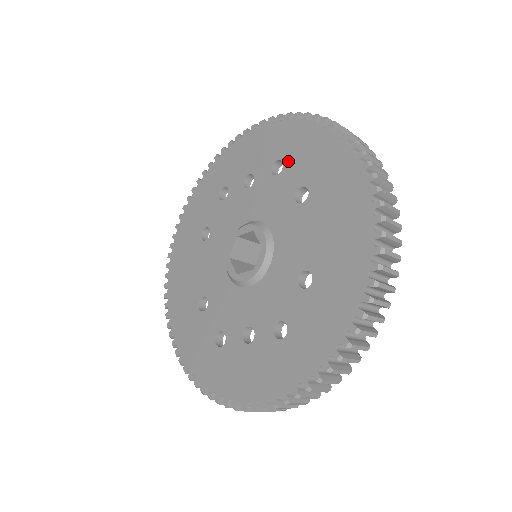
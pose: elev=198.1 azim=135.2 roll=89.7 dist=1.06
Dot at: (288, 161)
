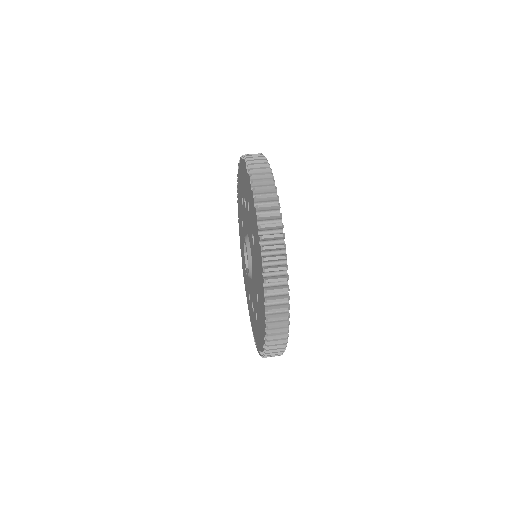
Dot at: (249, 207)
